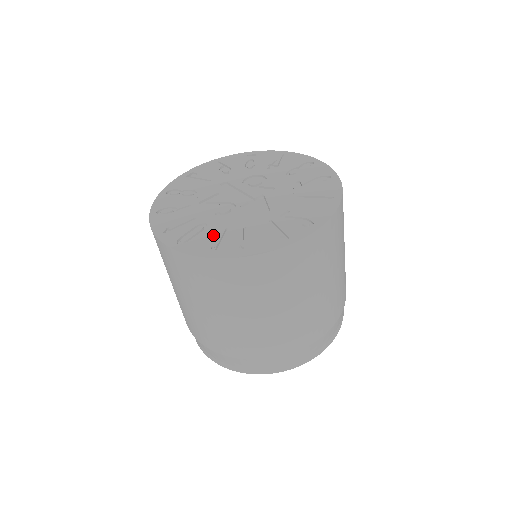
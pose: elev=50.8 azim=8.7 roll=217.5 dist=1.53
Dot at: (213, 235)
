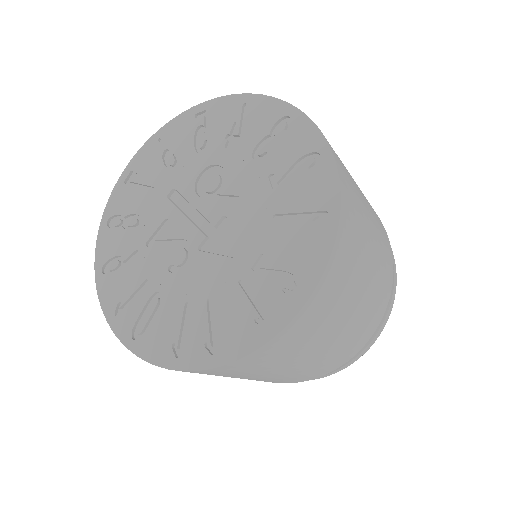
Dot at: (171, 319)
